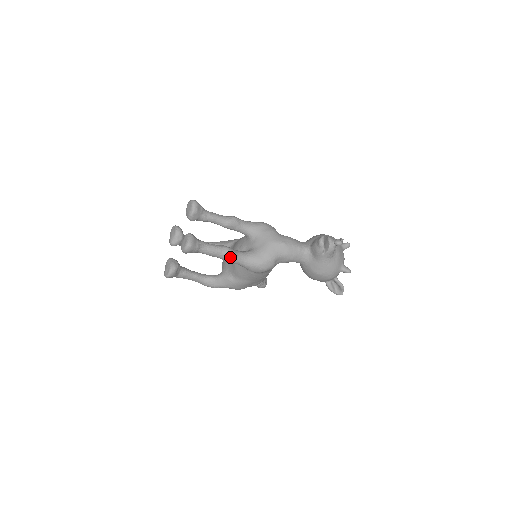
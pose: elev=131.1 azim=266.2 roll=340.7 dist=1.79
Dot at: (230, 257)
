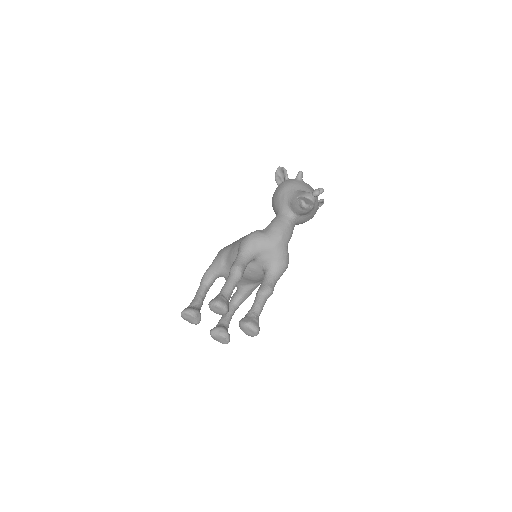
Dot at: (272, 293)
